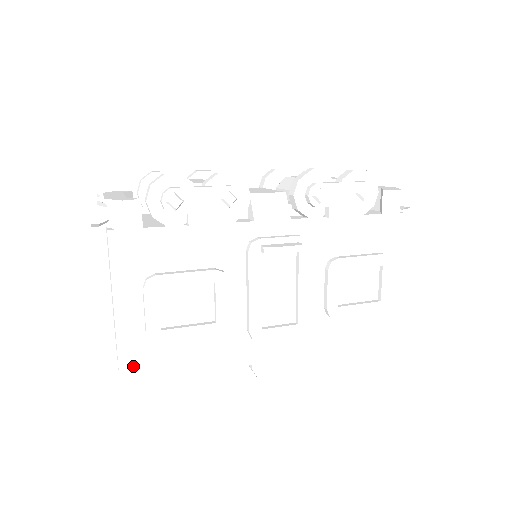
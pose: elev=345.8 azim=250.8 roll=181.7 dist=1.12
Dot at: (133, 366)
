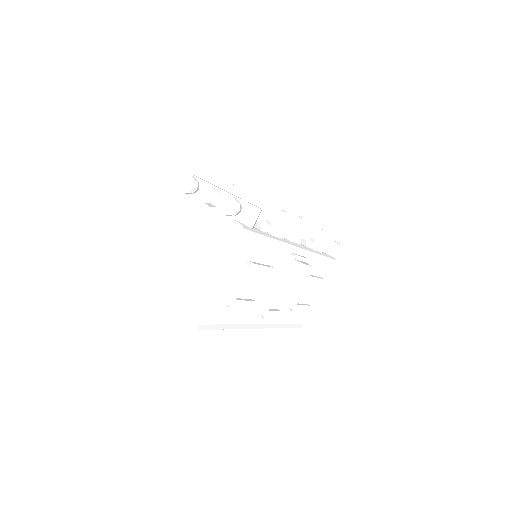
Dot at: (209, 320)
